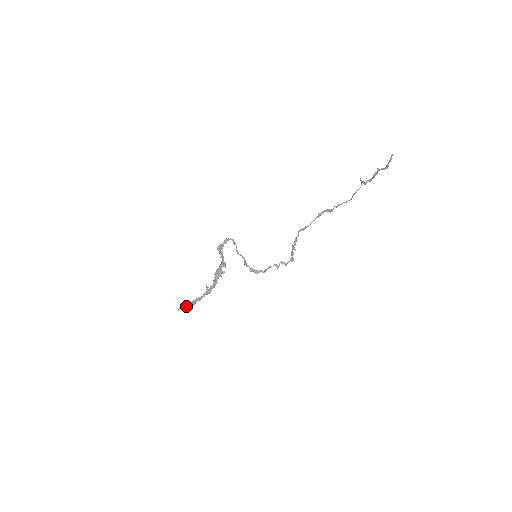
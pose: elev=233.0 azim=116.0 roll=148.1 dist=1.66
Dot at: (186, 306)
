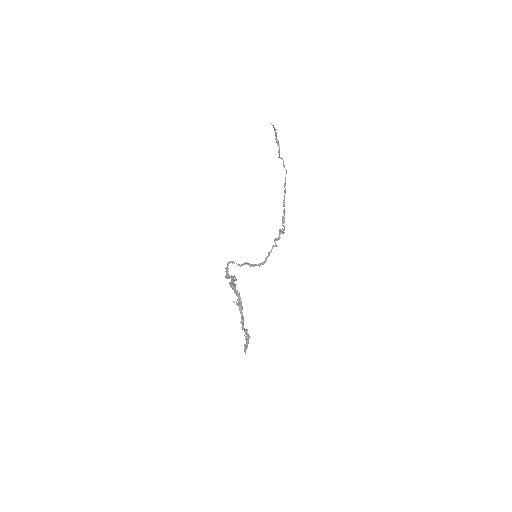
Dot at: occluded
